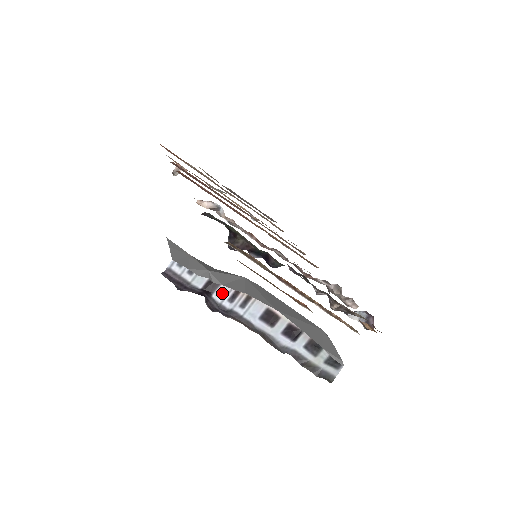
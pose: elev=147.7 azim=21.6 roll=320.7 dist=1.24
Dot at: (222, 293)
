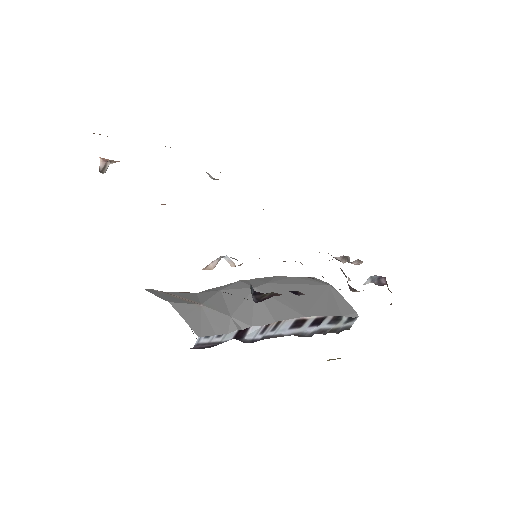
Dot at: (253, 333)
